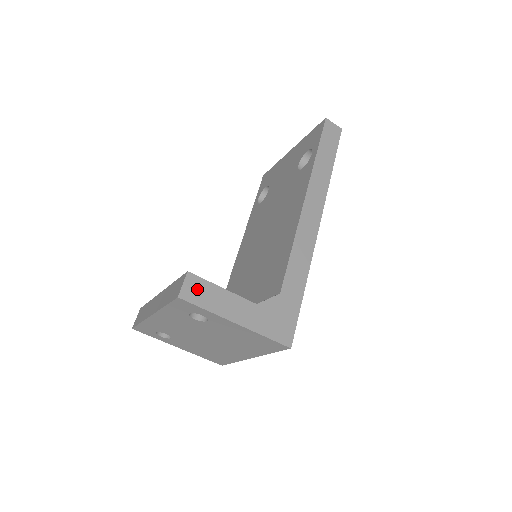
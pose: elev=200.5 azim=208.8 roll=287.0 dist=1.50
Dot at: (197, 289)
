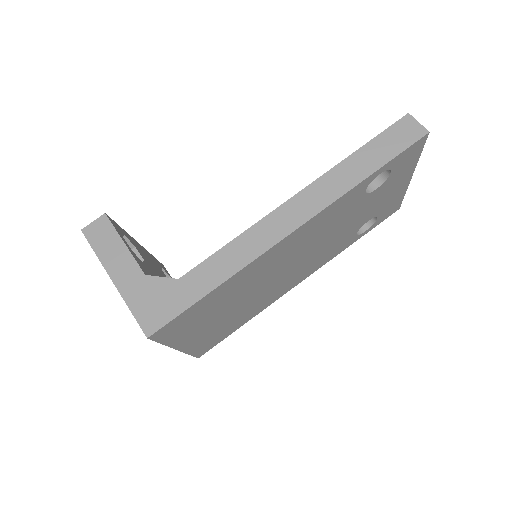
Dot at: (101, 232)
